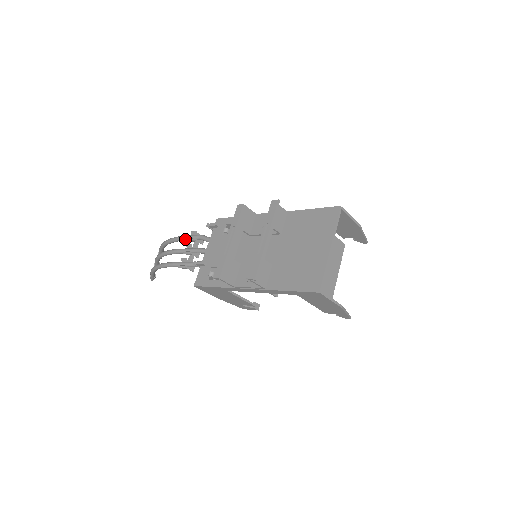
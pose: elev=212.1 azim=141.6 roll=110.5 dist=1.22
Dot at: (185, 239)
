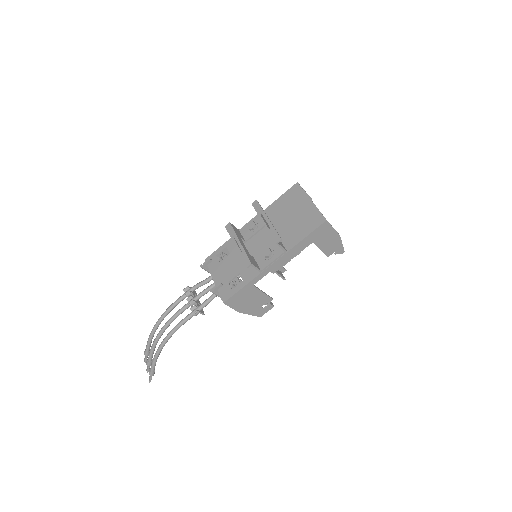
Dot at: (180, 300)
